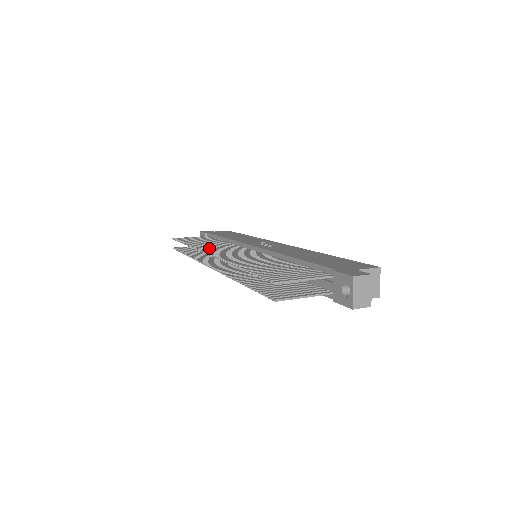
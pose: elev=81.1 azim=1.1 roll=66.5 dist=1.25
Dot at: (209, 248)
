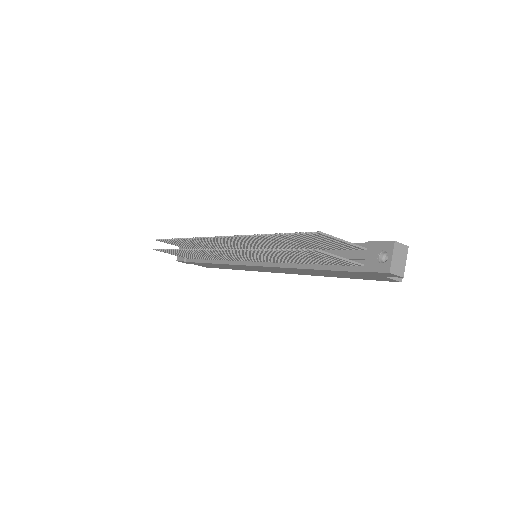
Dot at: (209, 240)
